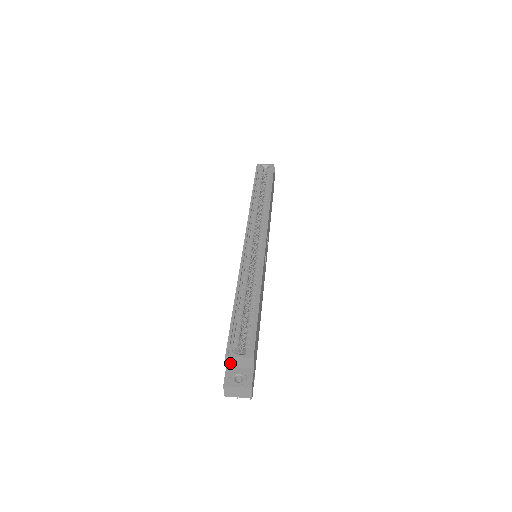
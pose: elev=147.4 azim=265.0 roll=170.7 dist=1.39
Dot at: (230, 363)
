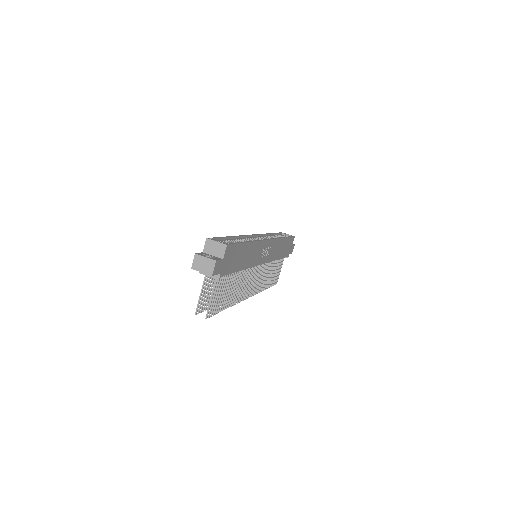
Dot at: (207, 248)
